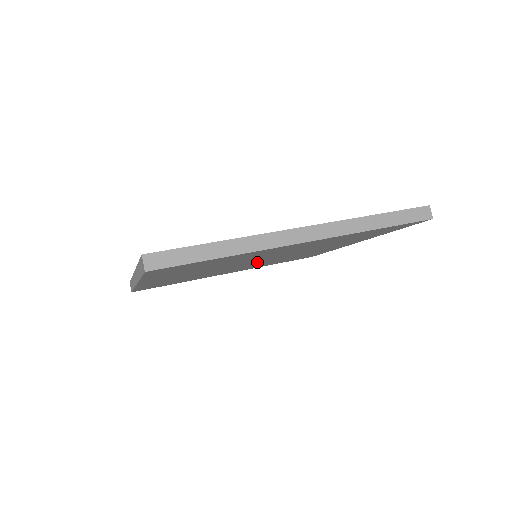
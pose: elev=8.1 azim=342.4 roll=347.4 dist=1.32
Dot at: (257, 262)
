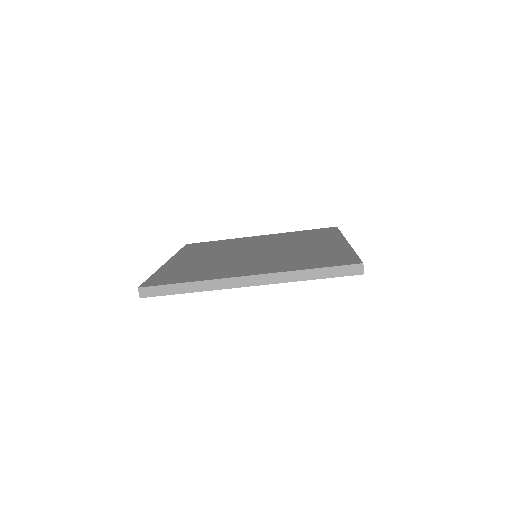
Dot at: occluded
